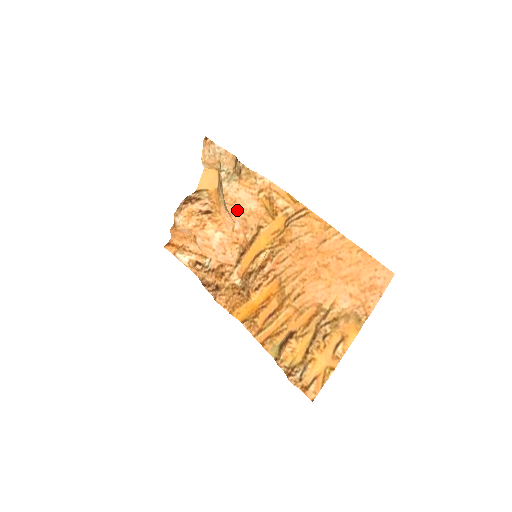
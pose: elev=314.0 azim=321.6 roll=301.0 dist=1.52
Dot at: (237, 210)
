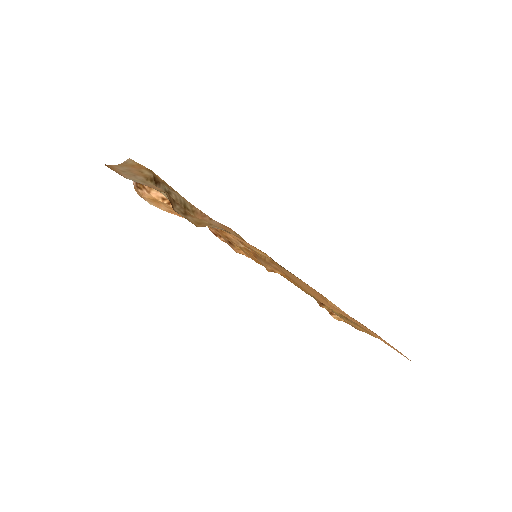
Dot at: occluded
